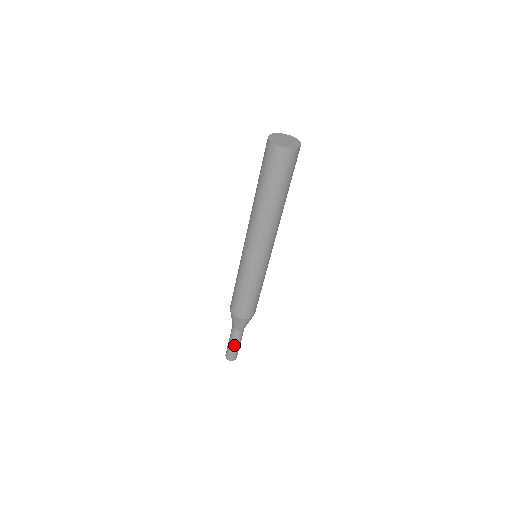
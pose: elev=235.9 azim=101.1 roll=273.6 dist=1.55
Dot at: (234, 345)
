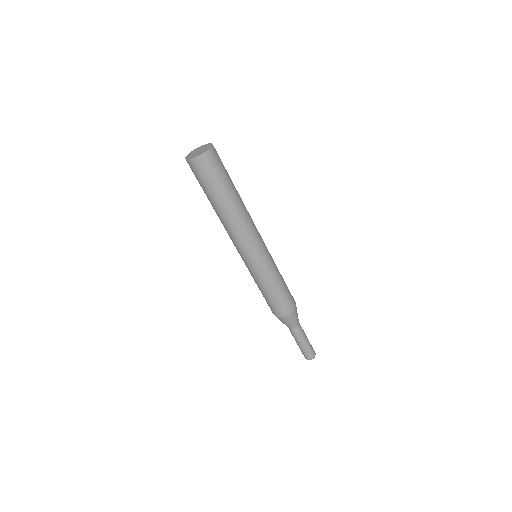
Dot at: (302, 343)
